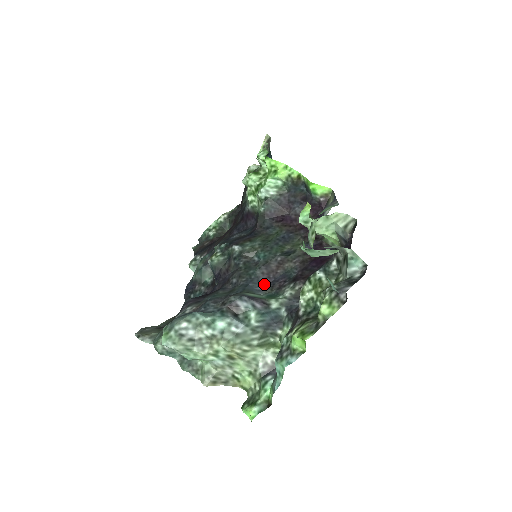
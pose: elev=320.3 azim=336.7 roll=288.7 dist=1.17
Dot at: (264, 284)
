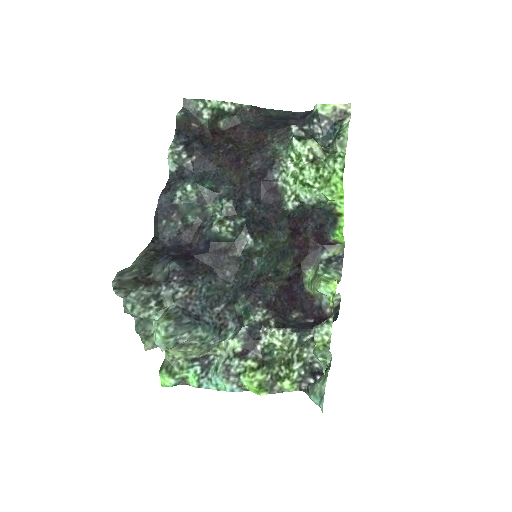
Dot at: (245, 290)
